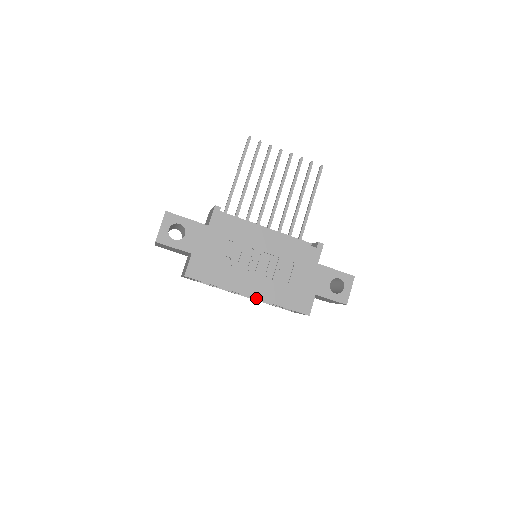
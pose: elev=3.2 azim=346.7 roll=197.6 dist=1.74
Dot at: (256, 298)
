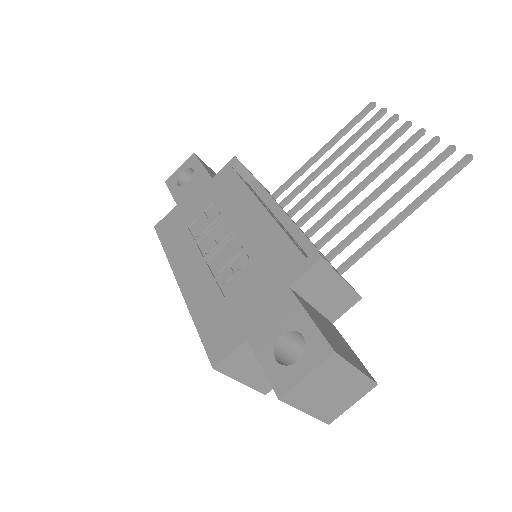
Dot at: (182, 292)
